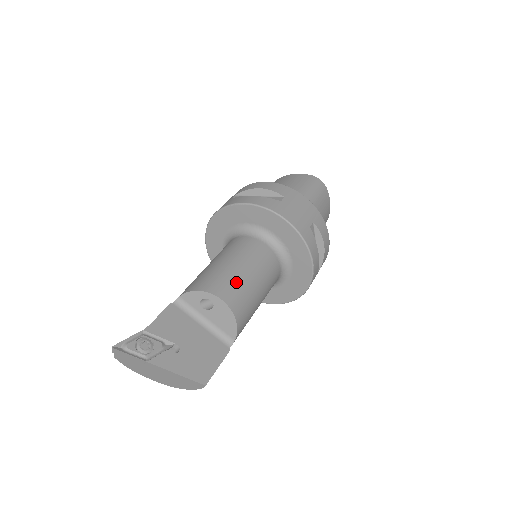
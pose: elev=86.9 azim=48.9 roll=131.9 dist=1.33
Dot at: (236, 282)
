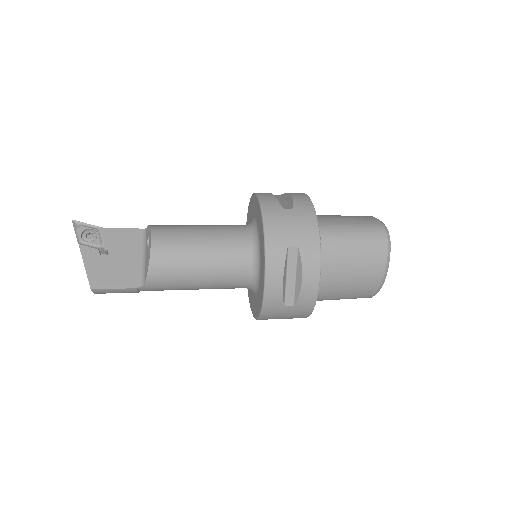
Dot at: (179, 241)
